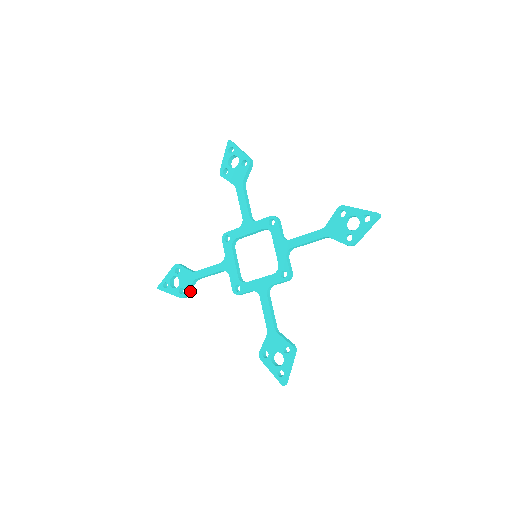
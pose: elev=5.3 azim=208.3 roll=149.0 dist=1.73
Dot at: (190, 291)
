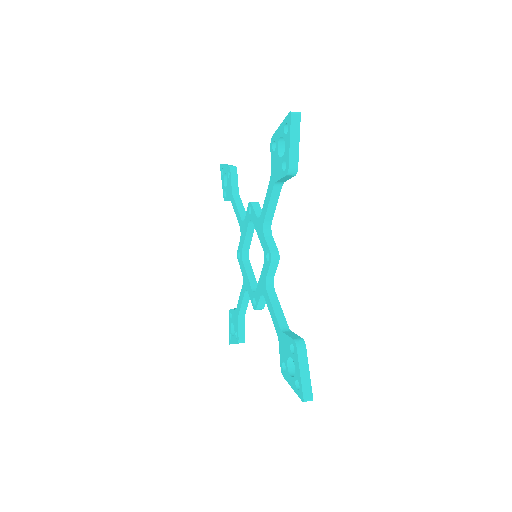
Dot at: (244, 332)
